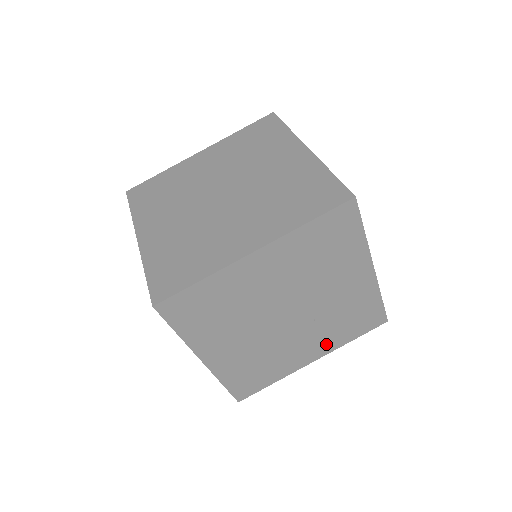
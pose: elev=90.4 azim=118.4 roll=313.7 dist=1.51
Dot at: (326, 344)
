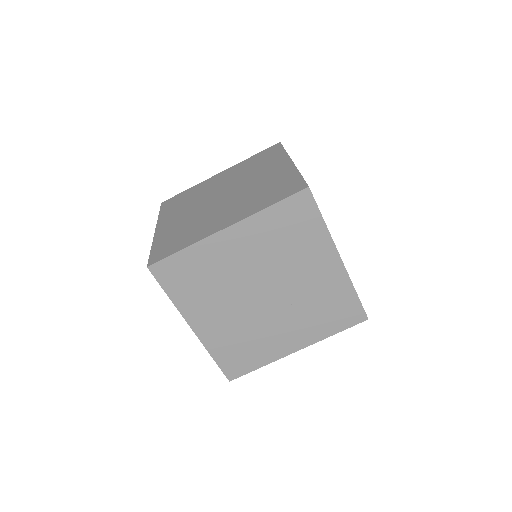
Dot at: (307, 333)
